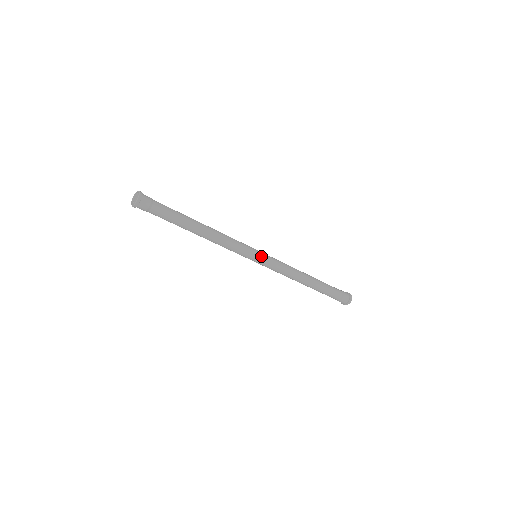
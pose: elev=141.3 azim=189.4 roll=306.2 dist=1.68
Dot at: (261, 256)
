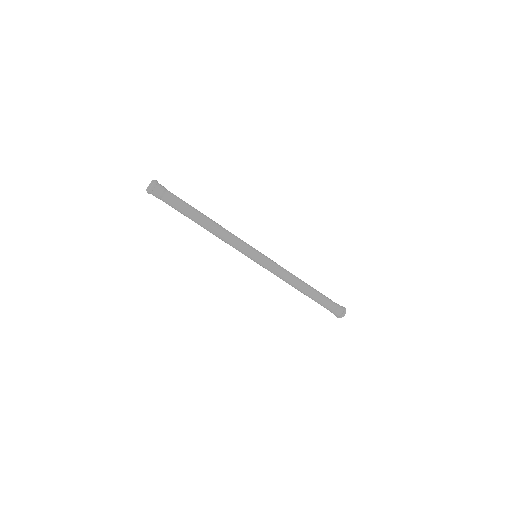
Dot at: (261, 255)
